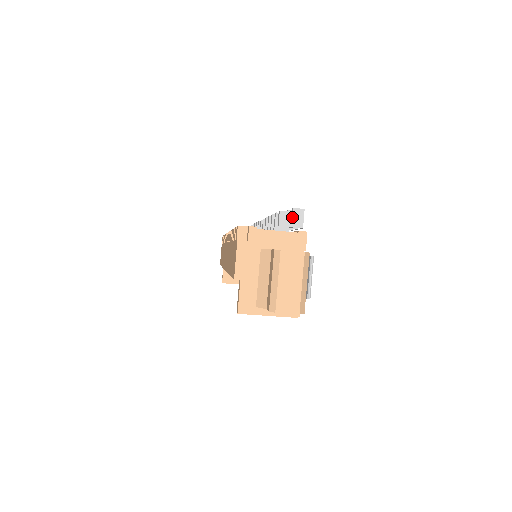
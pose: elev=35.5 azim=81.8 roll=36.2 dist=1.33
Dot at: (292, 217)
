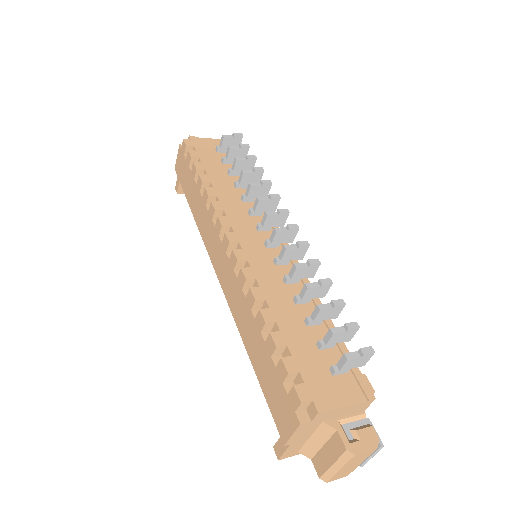
Dot at: (358, 361)
